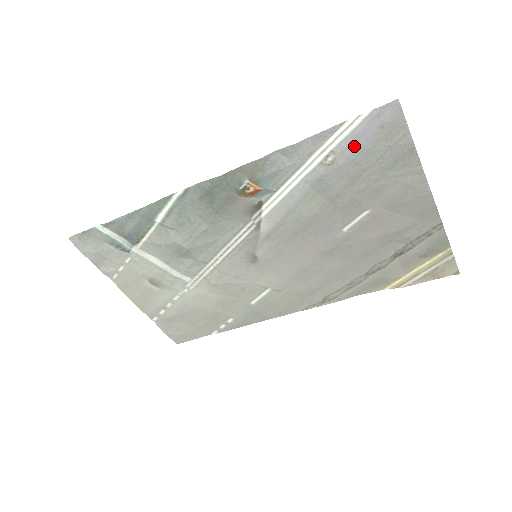
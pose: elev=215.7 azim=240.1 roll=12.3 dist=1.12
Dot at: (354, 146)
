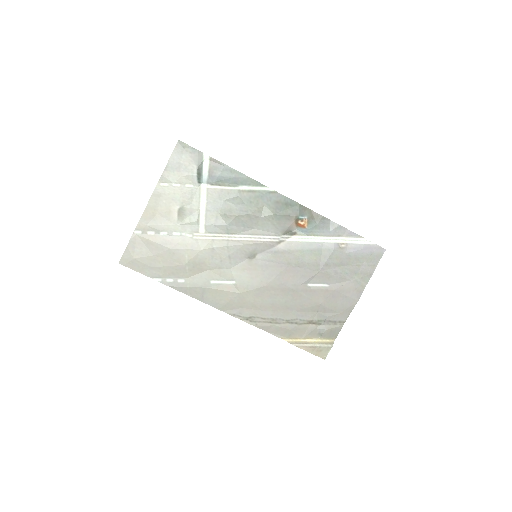
Dot at: (356, 250)
